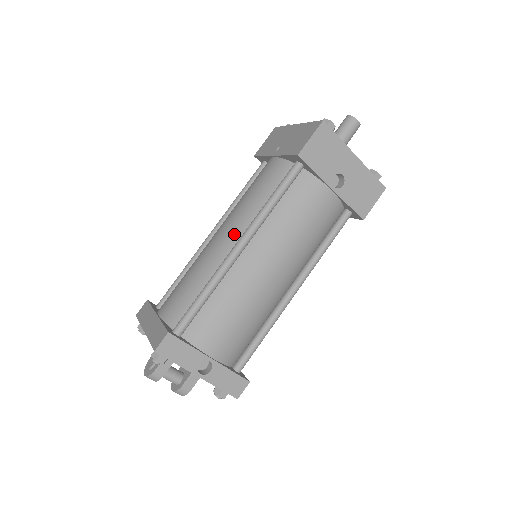
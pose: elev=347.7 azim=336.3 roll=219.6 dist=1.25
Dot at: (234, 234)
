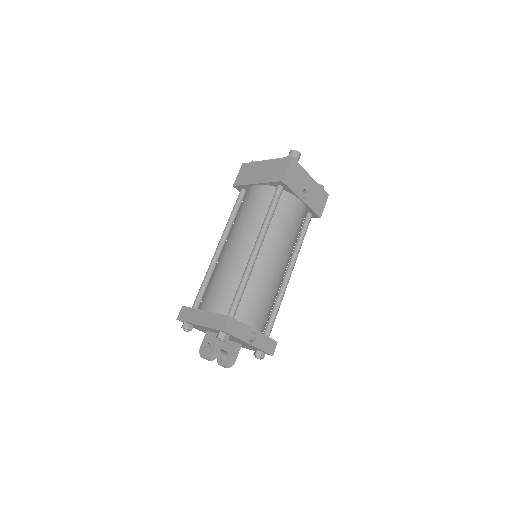
Dot at: (248, 242)
